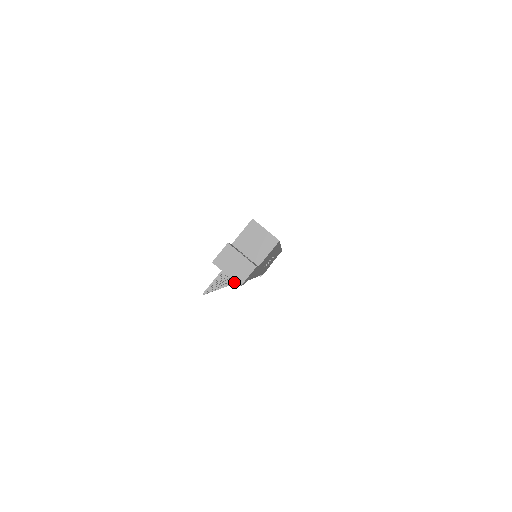
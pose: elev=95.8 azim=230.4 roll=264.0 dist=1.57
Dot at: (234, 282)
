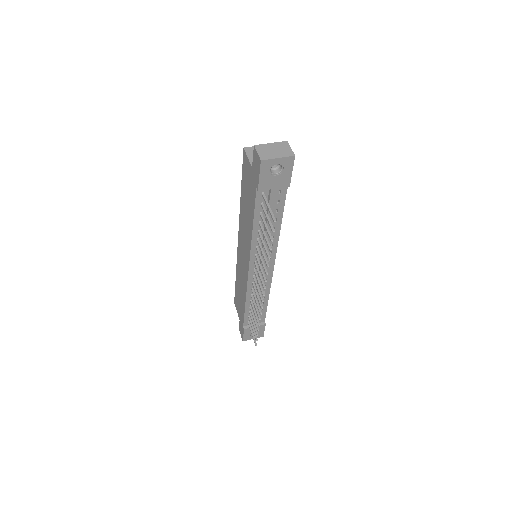
Dot at: (256, 338)
